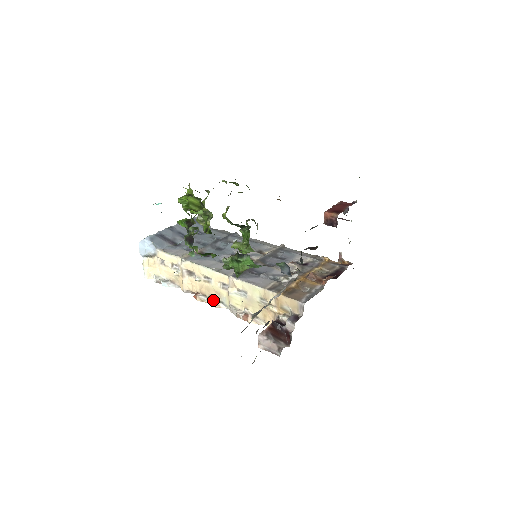
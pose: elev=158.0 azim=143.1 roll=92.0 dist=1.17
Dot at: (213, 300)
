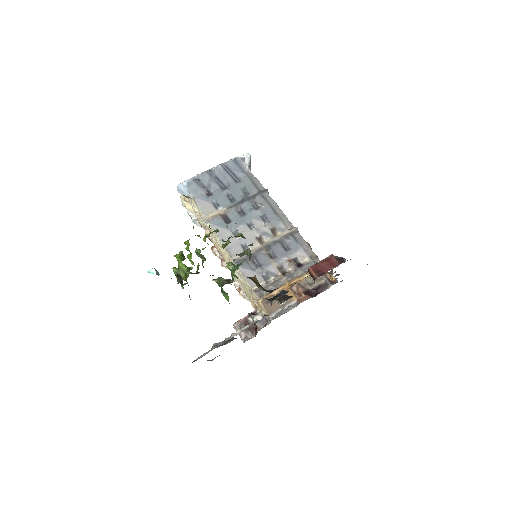
Dot at: (222, 261)
